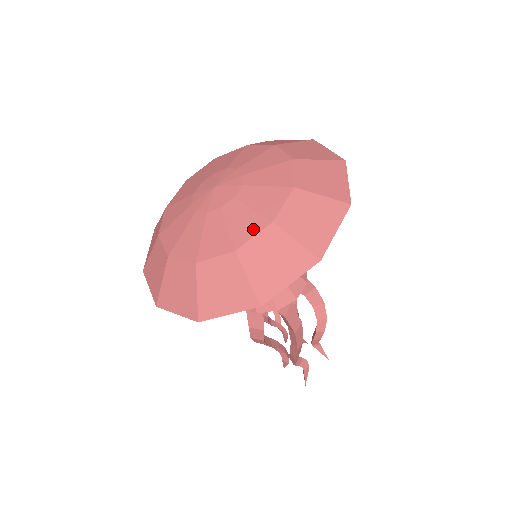
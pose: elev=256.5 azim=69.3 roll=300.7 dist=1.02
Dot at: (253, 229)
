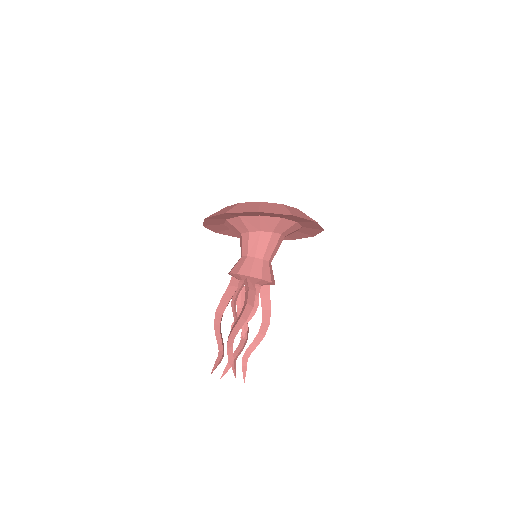
Dot at: (273, 203)
